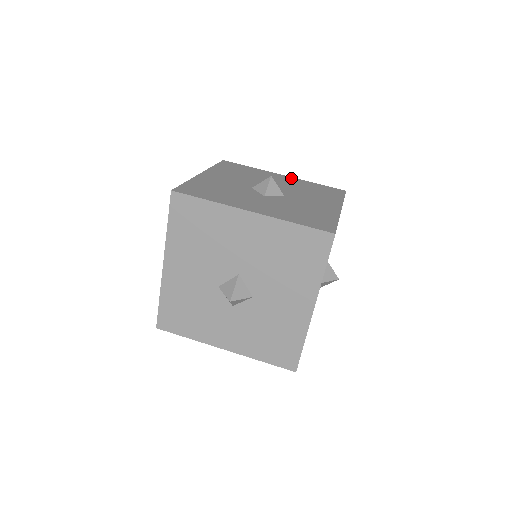
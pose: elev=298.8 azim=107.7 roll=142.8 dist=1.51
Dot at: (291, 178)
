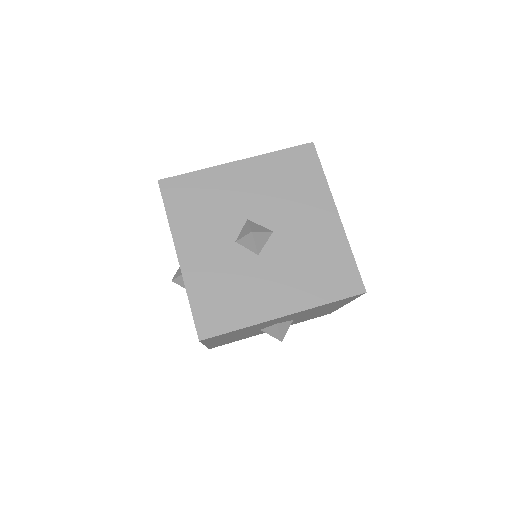
Dot at: occluded
